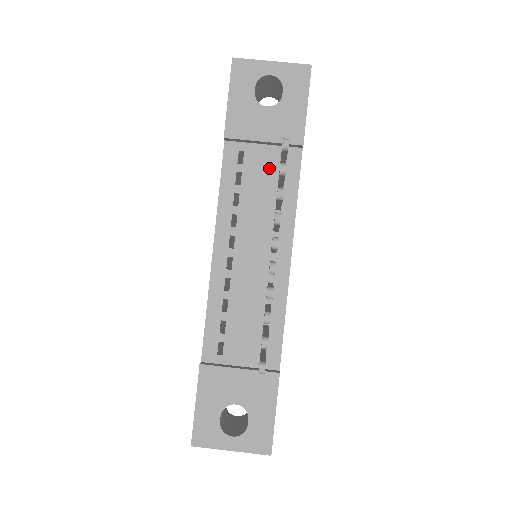
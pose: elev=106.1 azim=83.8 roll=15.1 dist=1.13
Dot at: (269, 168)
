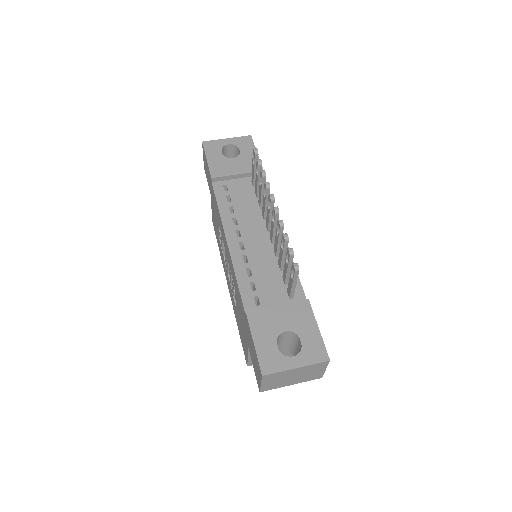
Dot at: (246, 189)
